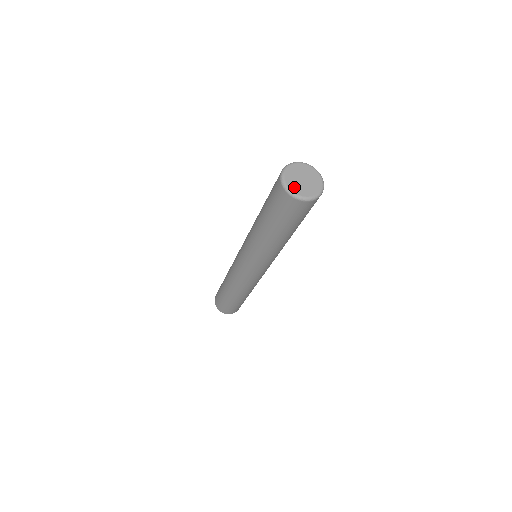
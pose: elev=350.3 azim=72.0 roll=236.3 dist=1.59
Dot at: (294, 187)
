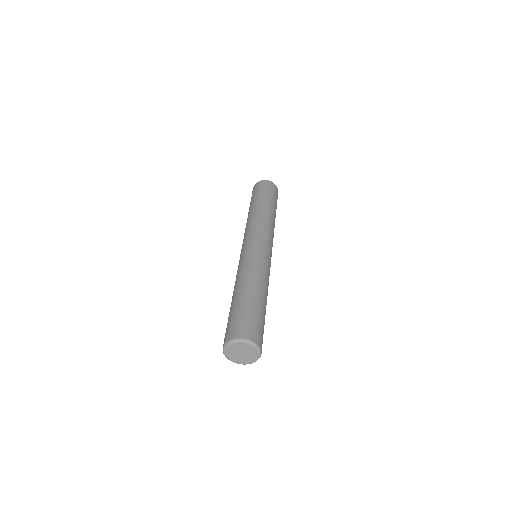
Dot at: (232, 357)
